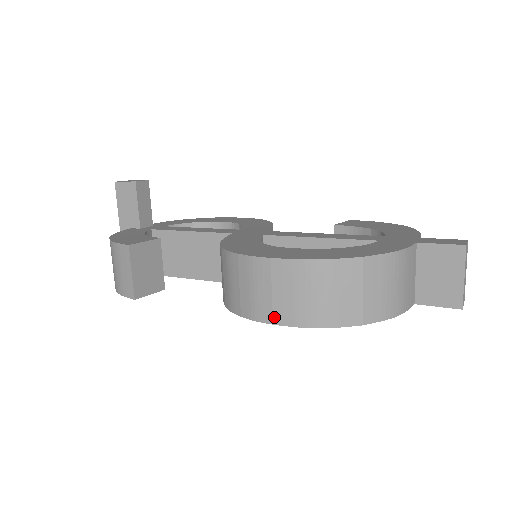
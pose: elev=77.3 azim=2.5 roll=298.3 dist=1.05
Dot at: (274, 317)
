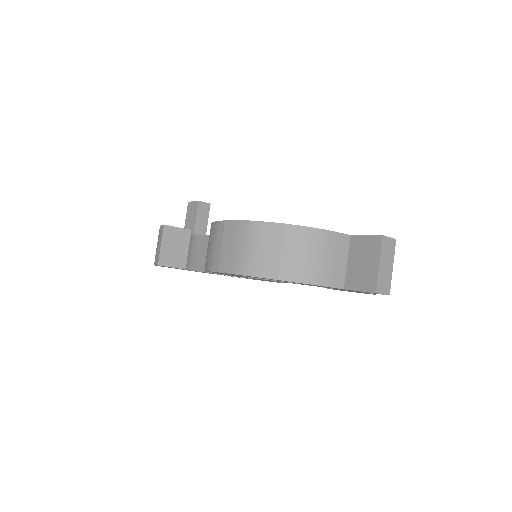
Dot at: (219, 266)
